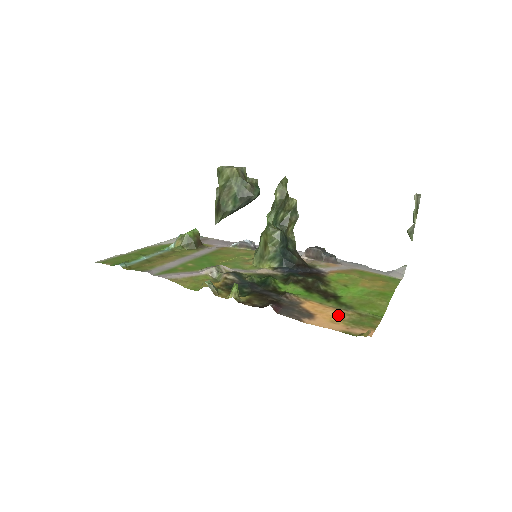
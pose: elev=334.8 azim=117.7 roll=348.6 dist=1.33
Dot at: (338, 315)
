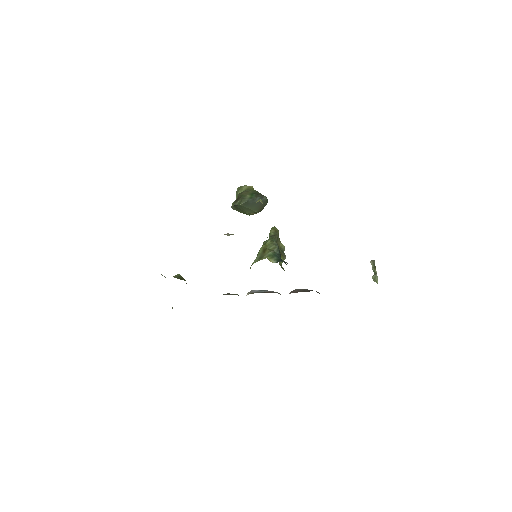
Dot at: occluded
